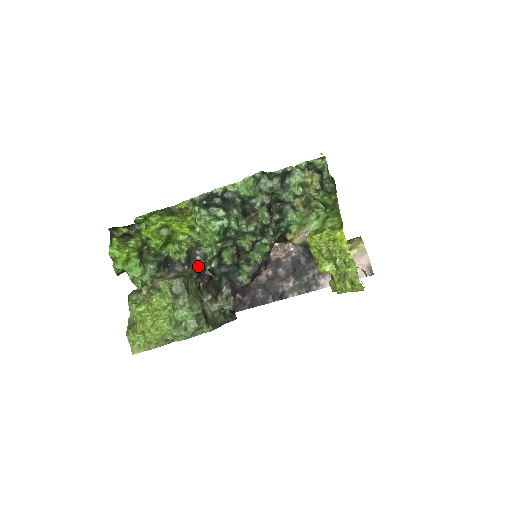
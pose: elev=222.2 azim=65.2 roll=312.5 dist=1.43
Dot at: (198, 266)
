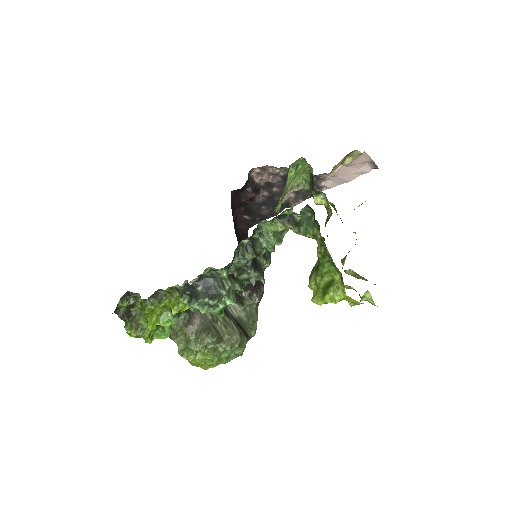
Dot at: occluded
